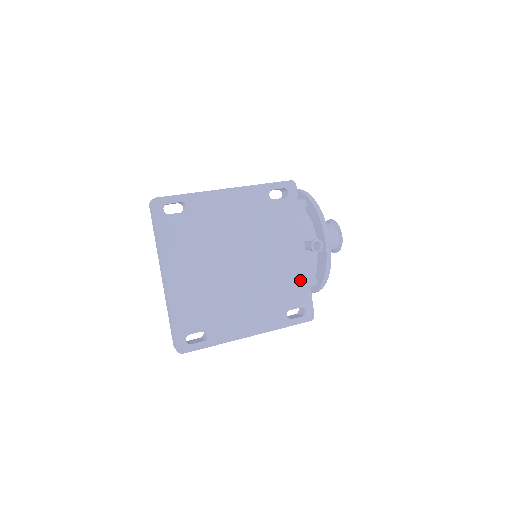
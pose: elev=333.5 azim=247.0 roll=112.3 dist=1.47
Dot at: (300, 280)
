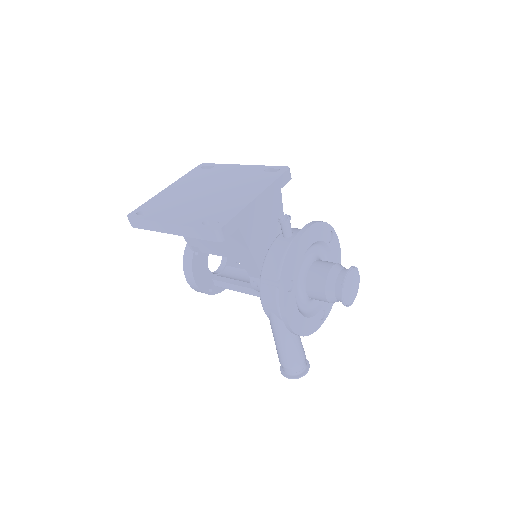
Dot at: (236, 208)
